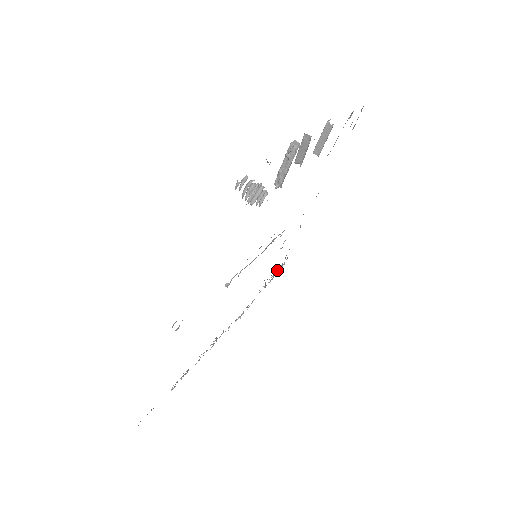
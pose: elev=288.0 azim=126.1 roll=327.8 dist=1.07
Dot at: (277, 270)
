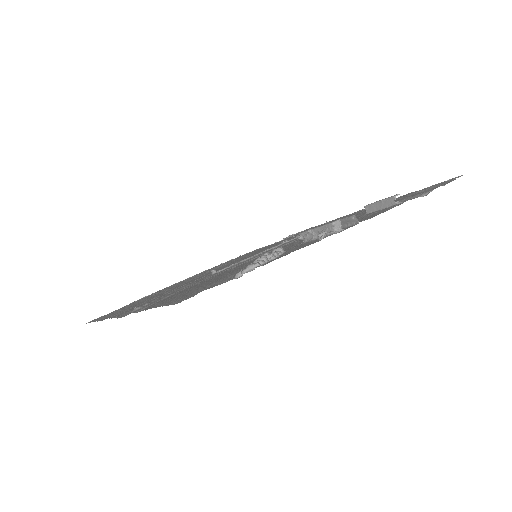
Dot at: occluded
